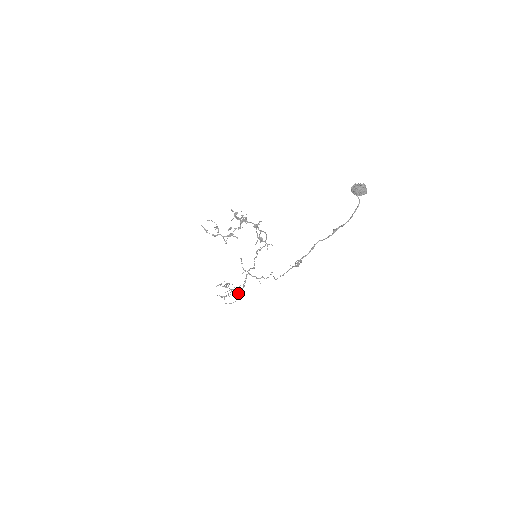
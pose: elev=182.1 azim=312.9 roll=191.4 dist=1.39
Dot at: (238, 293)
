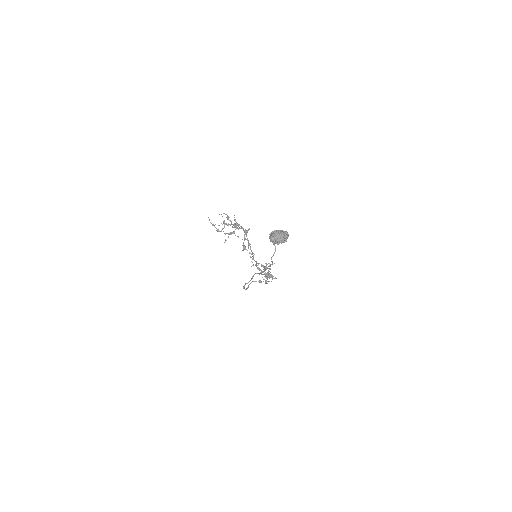
Dot at: (270, 276)
